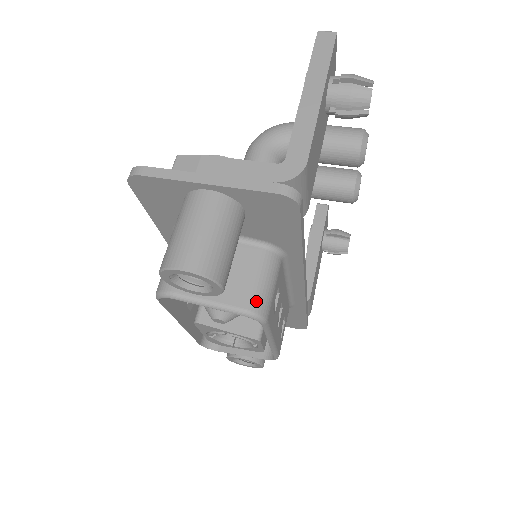
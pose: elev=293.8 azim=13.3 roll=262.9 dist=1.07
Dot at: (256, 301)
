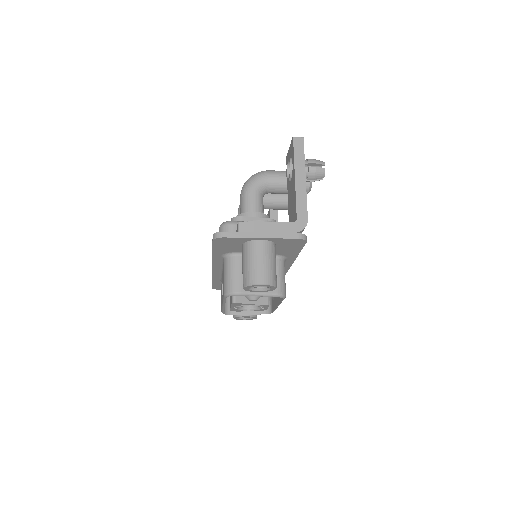
Dot at: (281, 288)
